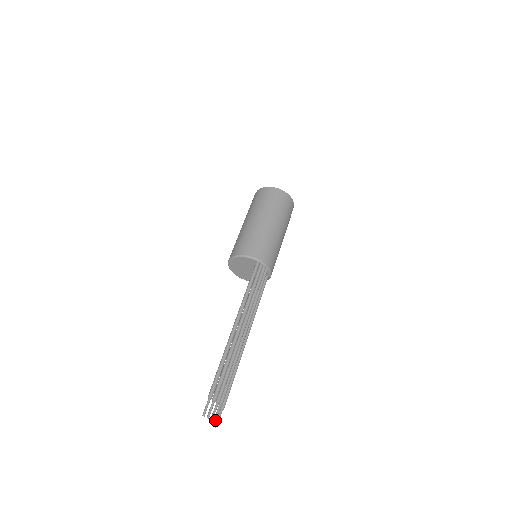
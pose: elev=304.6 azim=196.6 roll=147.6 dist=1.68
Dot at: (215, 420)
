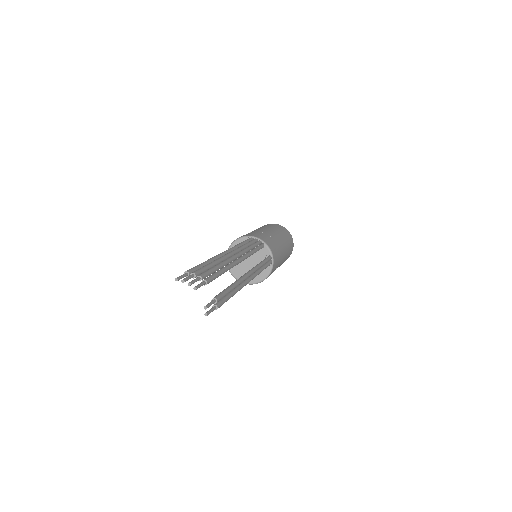
Dot at: (196, 286)
